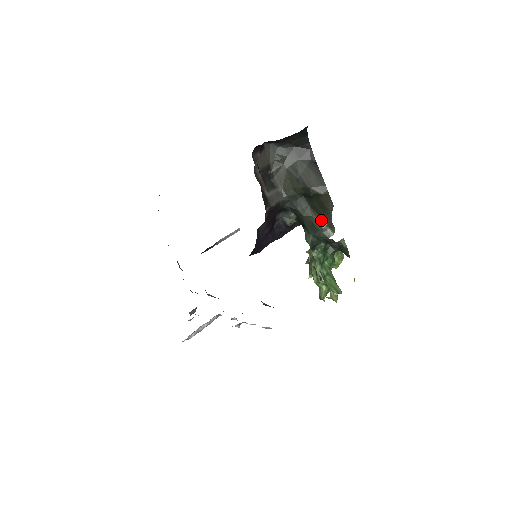
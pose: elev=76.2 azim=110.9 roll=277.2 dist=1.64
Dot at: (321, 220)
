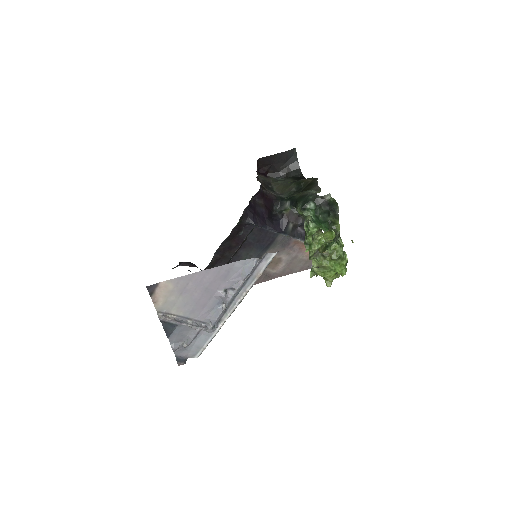
Dot at: (309, 190)
